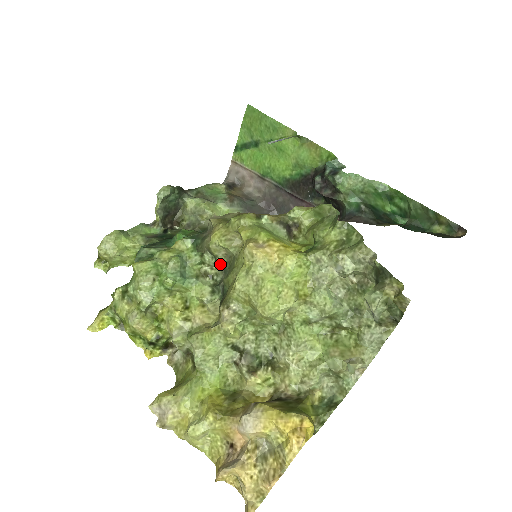
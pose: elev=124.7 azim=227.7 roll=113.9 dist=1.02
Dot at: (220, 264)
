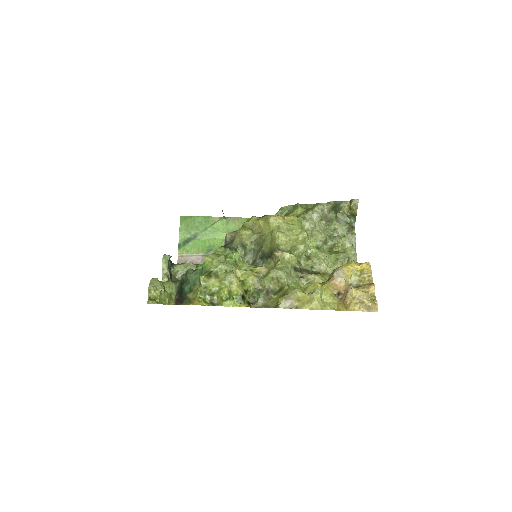
Dot at: (249, 251)
